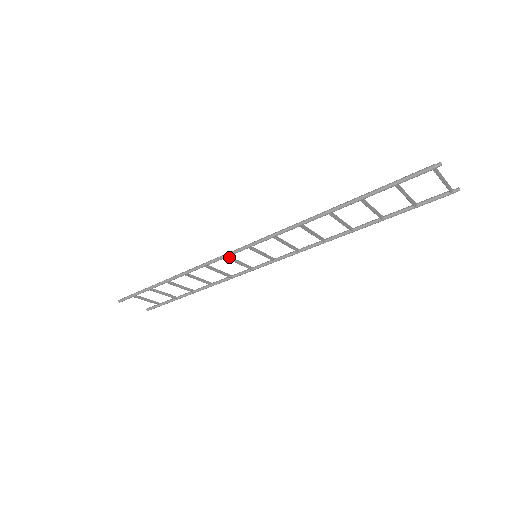
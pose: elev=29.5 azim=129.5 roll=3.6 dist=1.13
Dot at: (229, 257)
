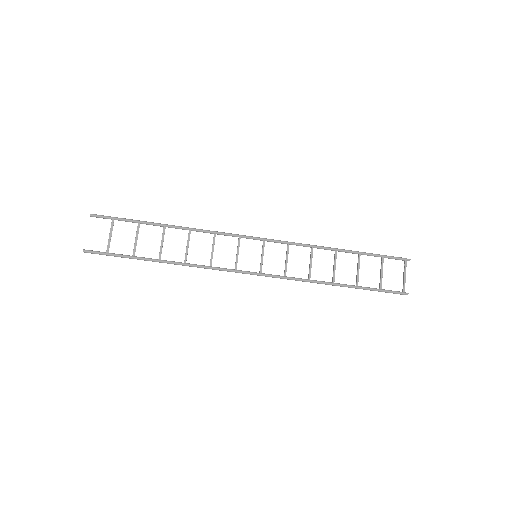
Dot at: (238, 242)
